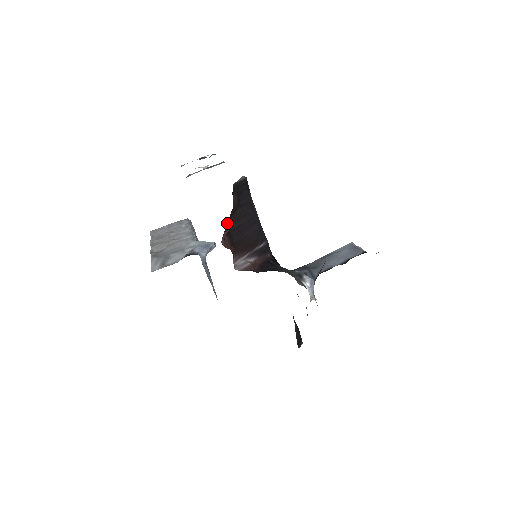
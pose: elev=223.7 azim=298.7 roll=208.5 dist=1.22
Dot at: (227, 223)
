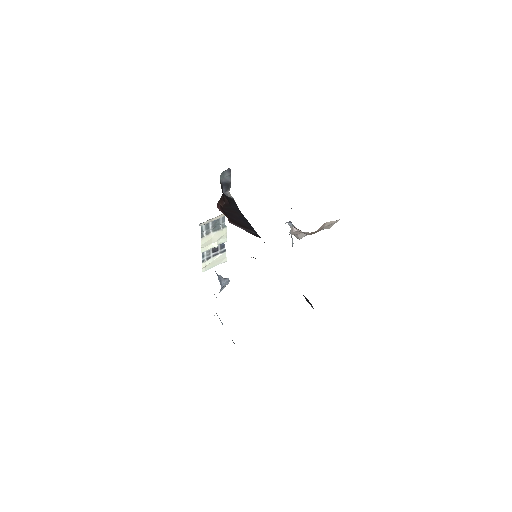
Dot at: (222, 208)
